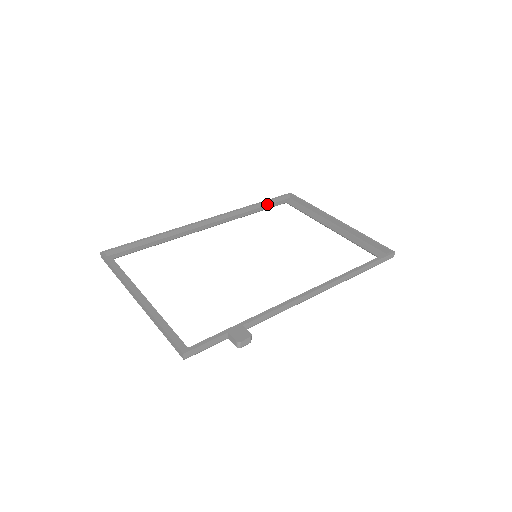
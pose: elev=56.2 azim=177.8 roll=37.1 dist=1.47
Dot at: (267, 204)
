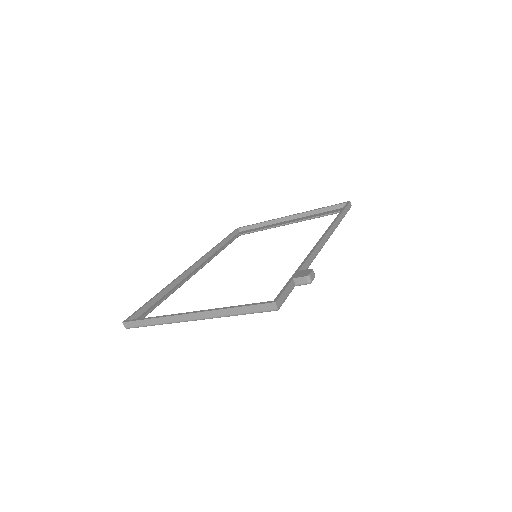
Dot at: (227, 241)
